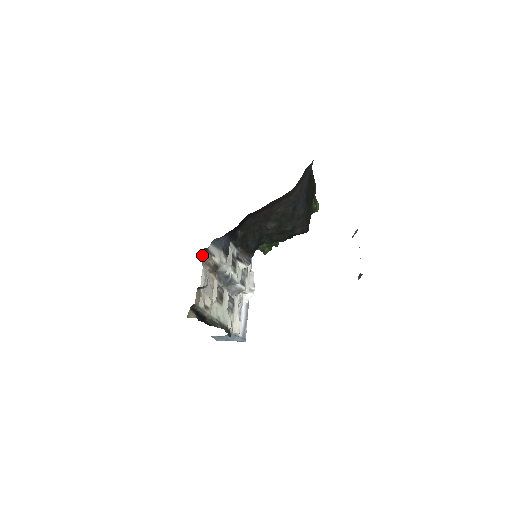
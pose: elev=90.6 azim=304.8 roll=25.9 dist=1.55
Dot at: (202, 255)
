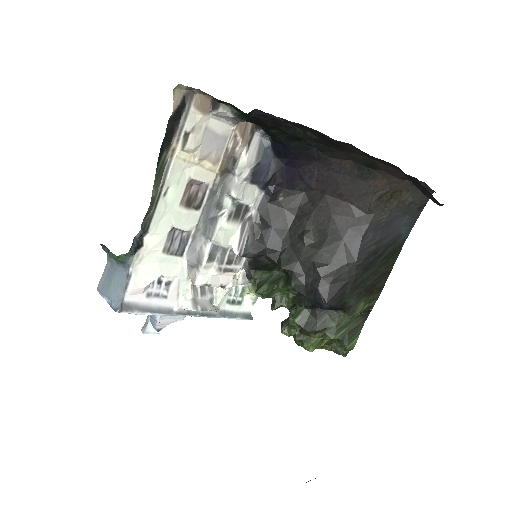
Dot at: (246, 123)
